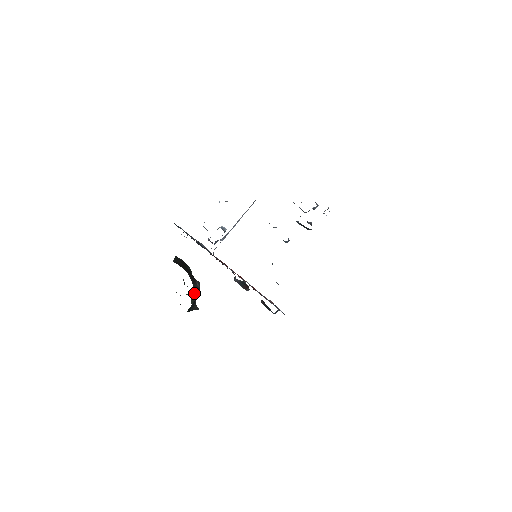
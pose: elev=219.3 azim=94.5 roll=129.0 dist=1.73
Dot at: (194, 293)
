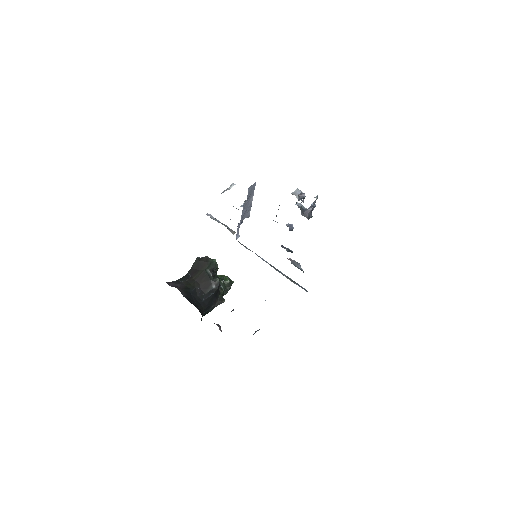
Dot at: (204, 302)
